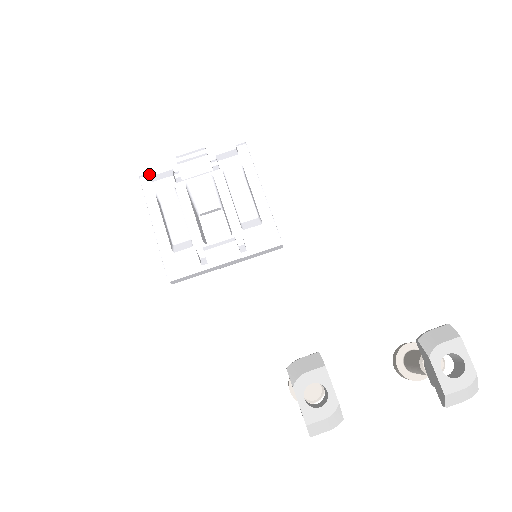
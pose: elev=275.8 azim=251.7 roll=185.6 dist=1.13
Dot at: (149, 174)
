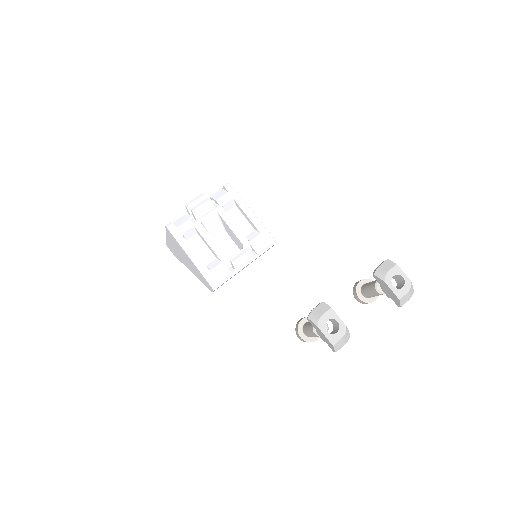
Dot at: (172, 223)
